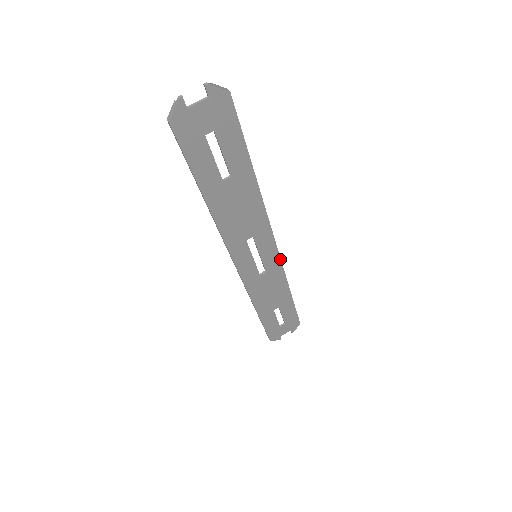
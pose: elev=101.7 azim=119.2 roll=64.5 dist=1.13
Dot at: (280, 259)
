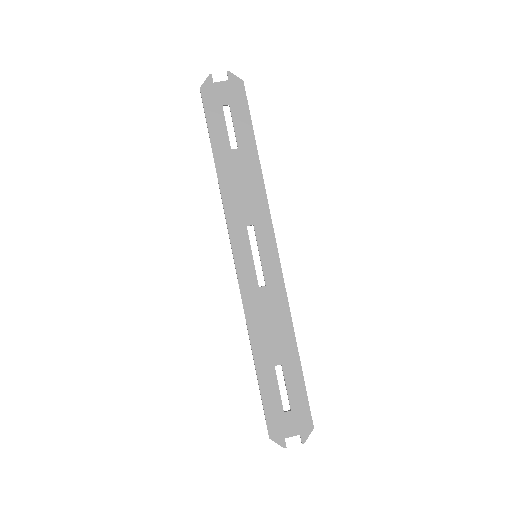
Dot at: (282, 274)
